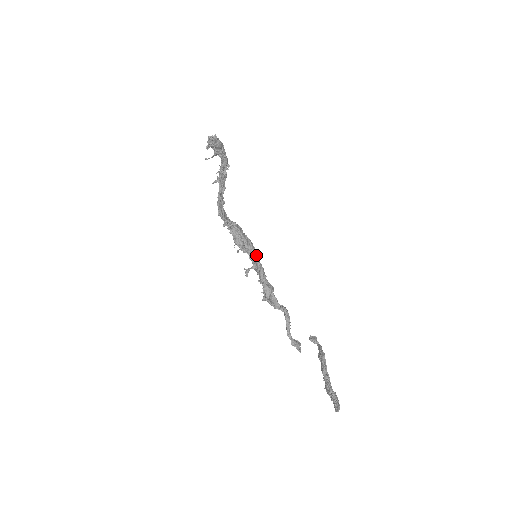
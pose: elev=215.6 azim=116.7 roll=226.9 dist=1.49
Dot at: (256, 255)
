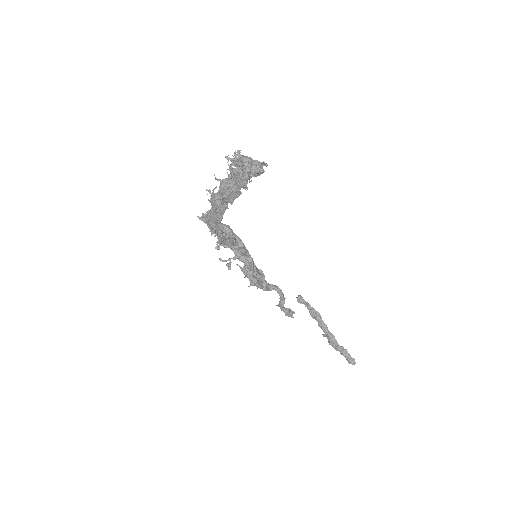
Dot at: (245, 248)
